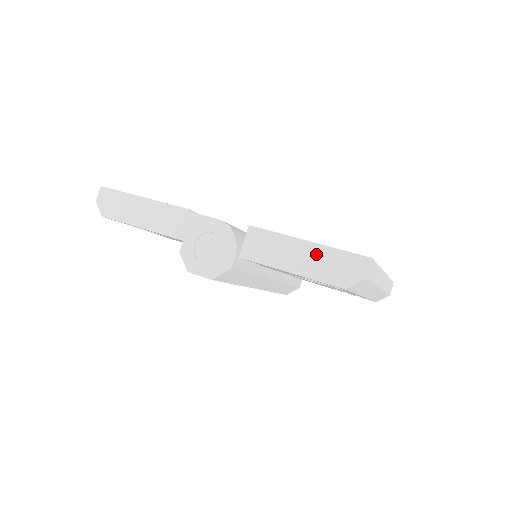
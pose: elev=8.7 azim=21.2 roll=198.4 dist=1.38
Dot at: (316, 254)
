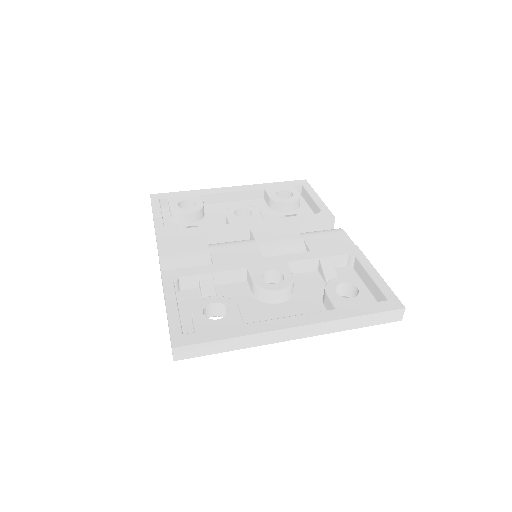
Dot at: occluded
